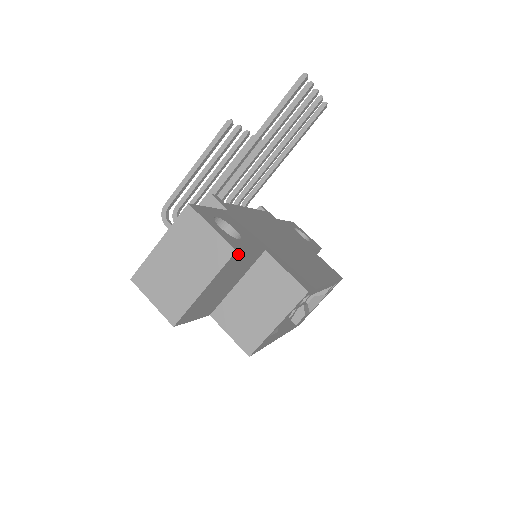
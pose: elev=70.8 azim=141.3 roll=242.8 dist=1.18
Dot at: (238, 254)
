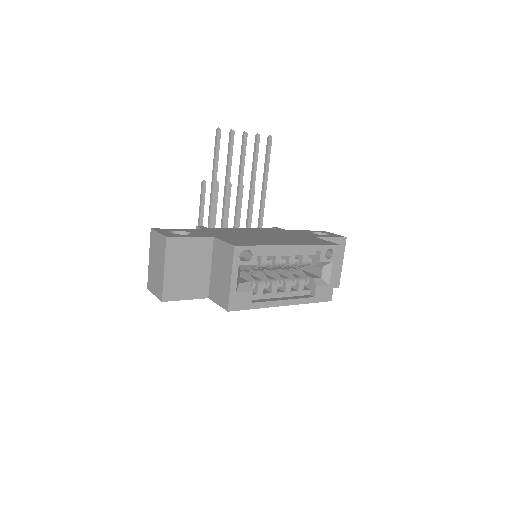
Dot at: (173, 240)
